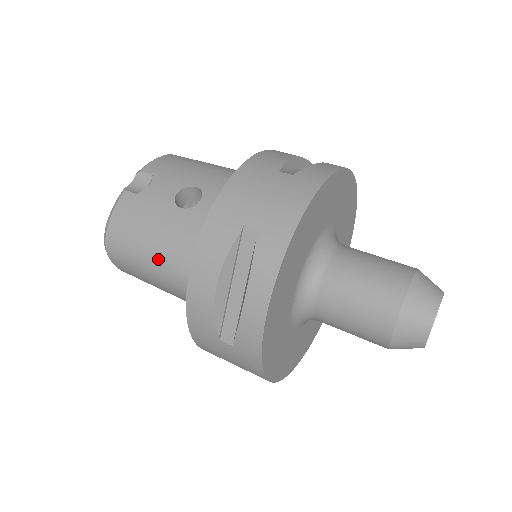
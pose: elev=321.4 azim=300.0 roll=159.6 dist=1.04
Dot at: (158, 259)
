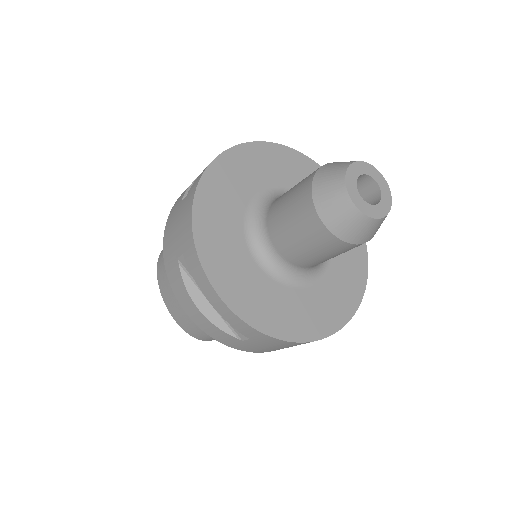
Dot at: occluded
